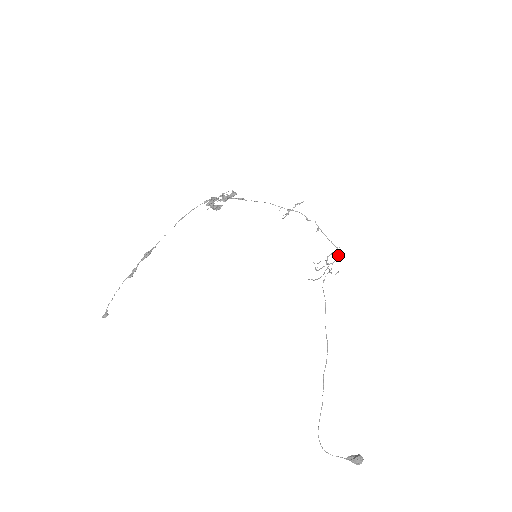
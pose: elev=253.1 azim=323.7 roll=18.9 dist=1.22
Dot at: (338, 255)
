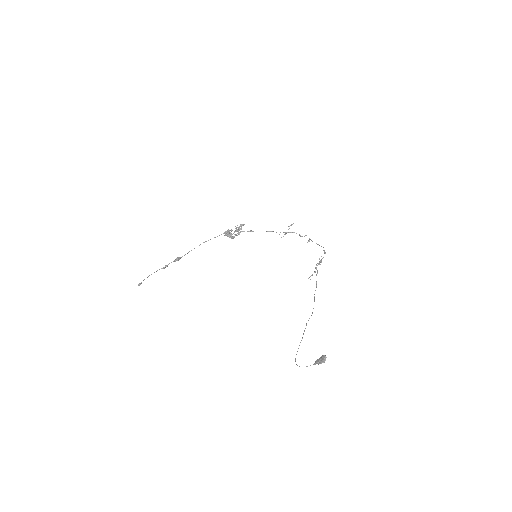
Dot at: (325, 252)
